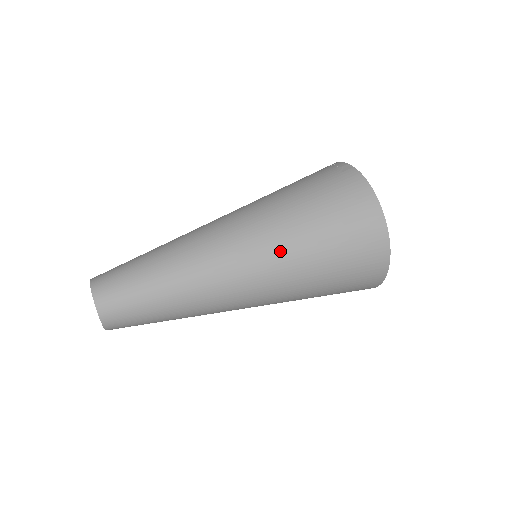
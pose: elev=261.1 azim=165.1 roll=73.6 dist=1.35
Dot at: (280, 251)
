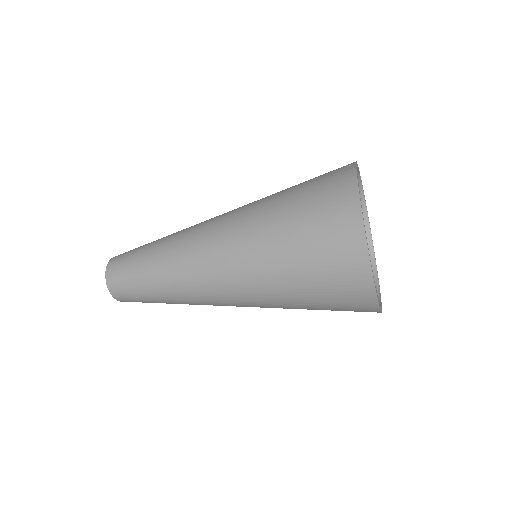
Dot at: (249, 252)
